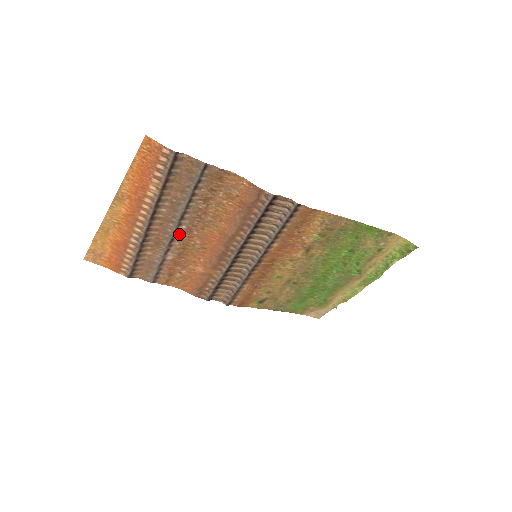
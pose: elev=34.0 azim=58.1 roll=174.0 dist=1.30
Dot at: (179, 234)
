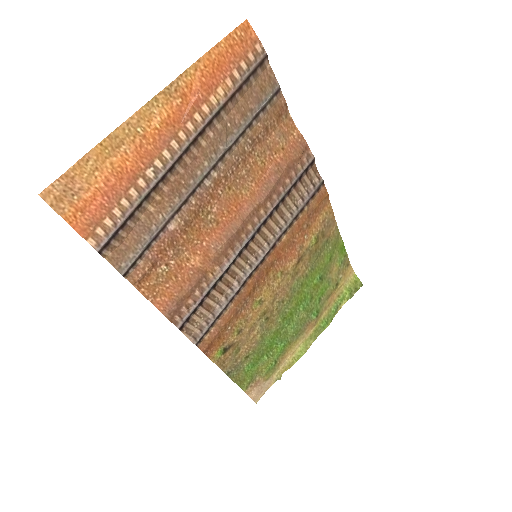
Dot at: (204, 185)
